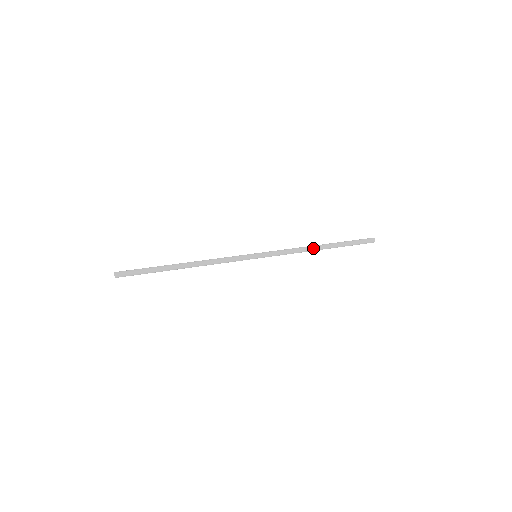
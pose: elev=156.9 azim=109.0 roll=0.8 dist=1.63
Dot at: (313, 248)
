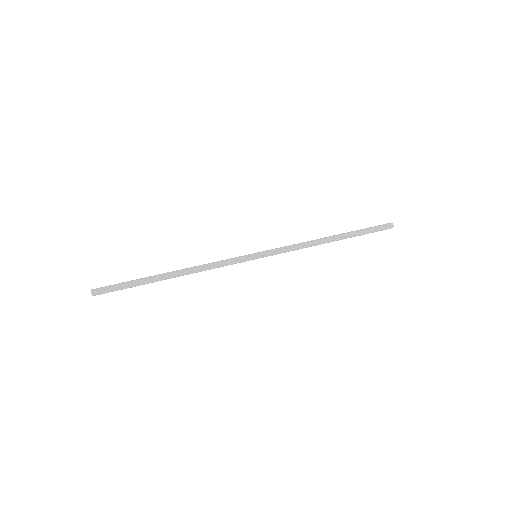
Dot at: (322, 243)
